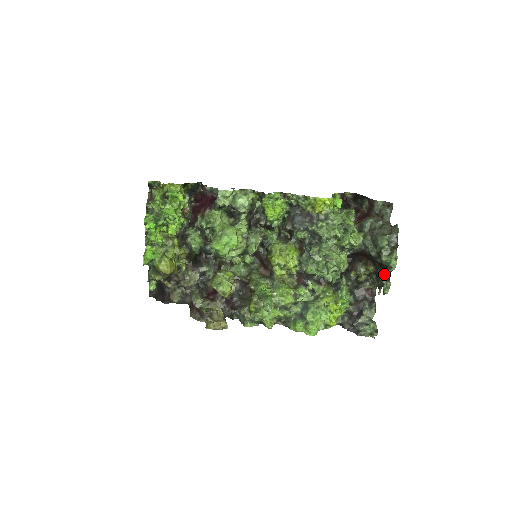
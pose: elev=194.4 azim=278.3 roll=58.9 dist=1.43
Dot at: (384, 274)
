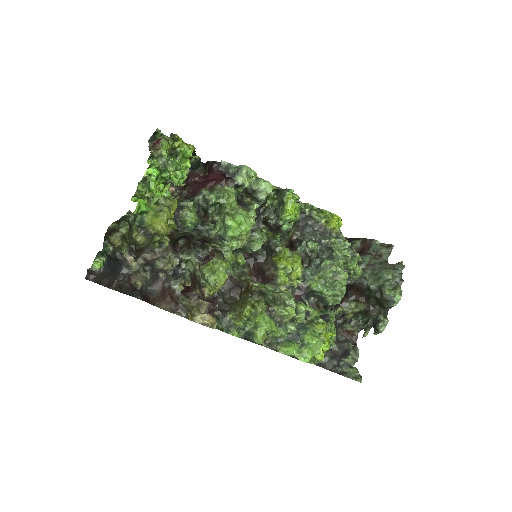
Dot at: (379, 312)
